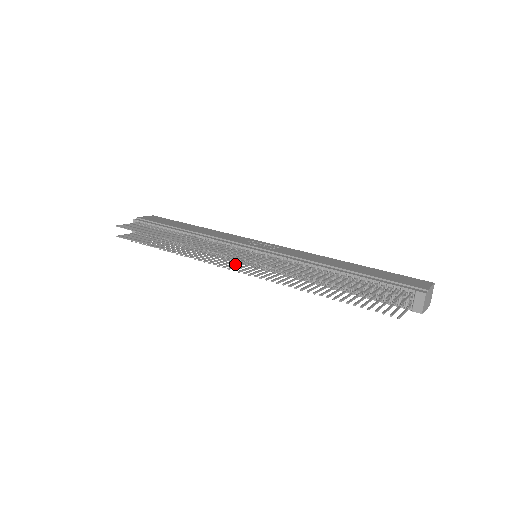
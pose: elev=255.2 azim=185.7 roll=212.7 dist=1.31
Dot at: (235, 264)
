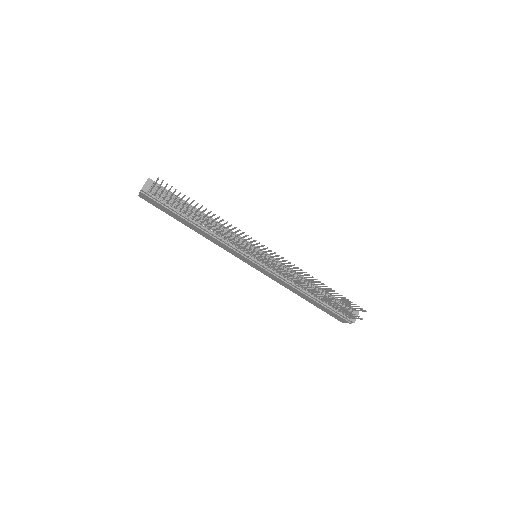
Dot at: (254, 255)
